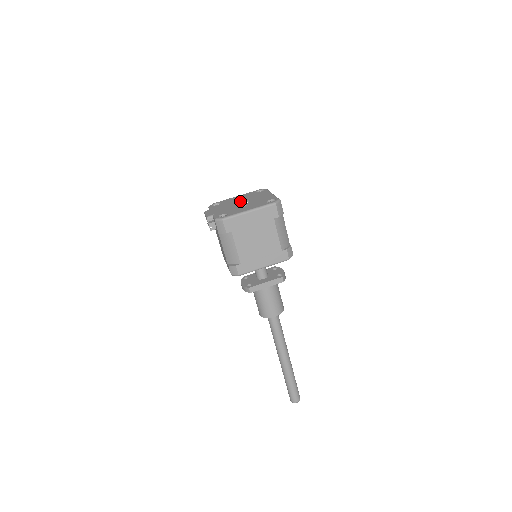
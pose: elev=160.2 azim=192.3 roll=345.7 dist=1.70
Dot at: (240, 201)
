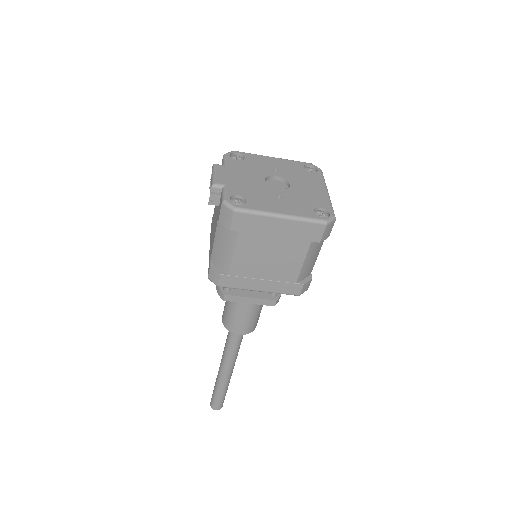
Dot at: (275, 175)
